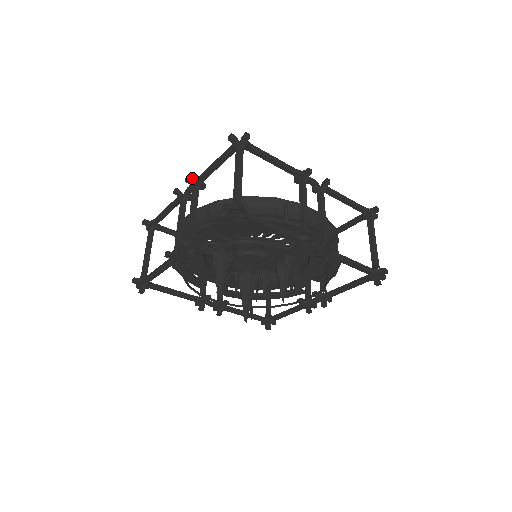
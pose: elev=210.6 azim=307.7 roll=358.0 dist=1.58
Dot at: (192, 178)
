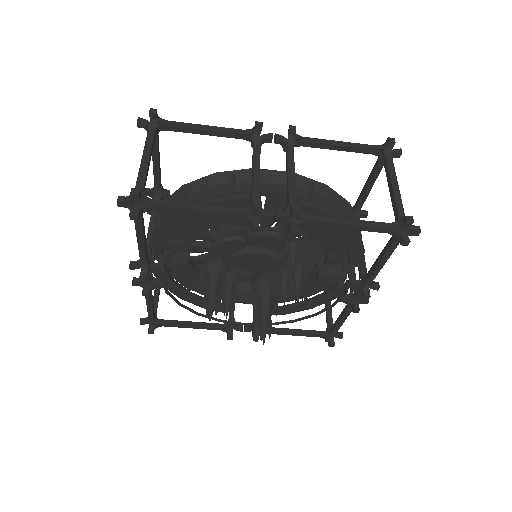
Dot at: (150, 189)
